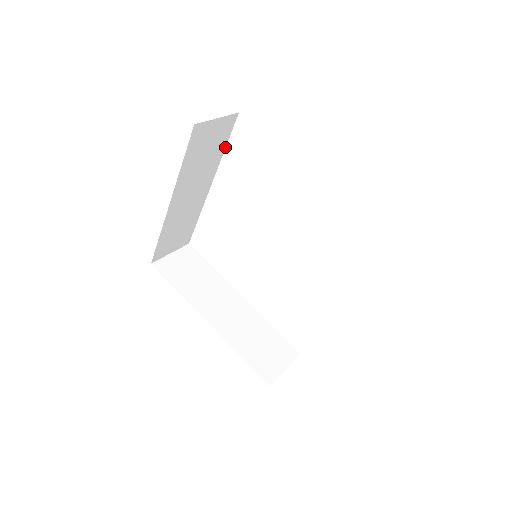
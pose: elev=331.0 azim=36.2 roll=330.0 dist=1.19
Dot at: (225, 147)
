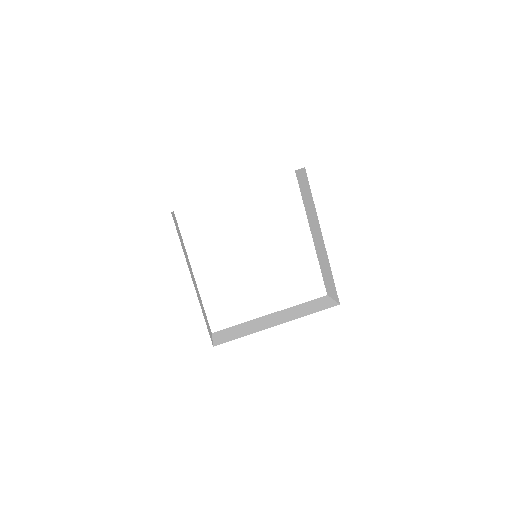
Dot at: occluded
